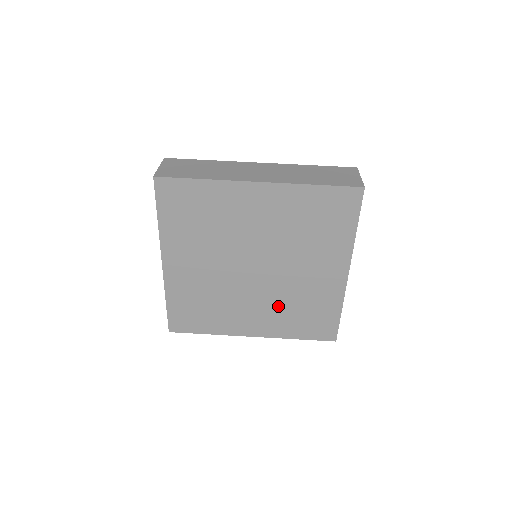
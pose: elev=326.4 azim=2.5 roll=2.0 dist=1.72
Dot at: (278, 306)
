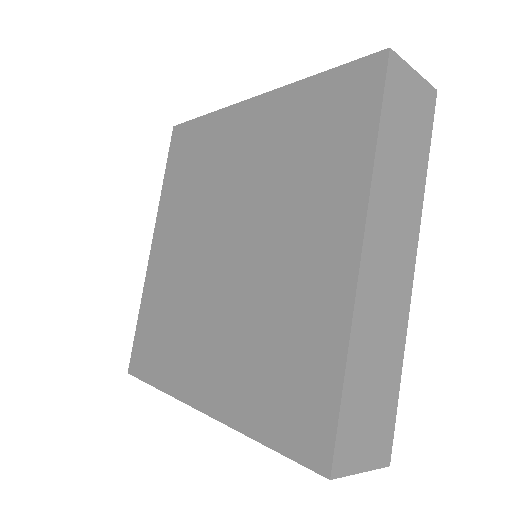
Dot at: (243, 337)
